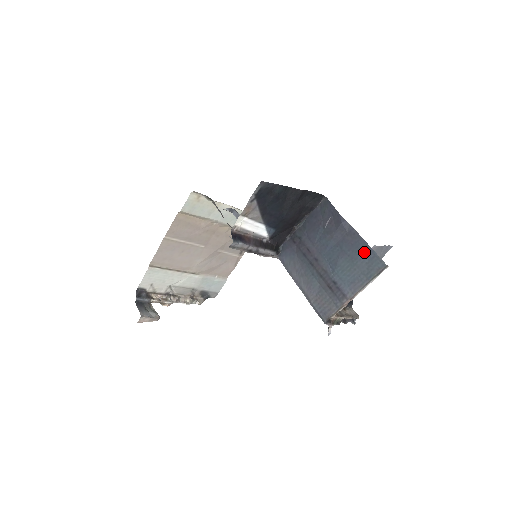
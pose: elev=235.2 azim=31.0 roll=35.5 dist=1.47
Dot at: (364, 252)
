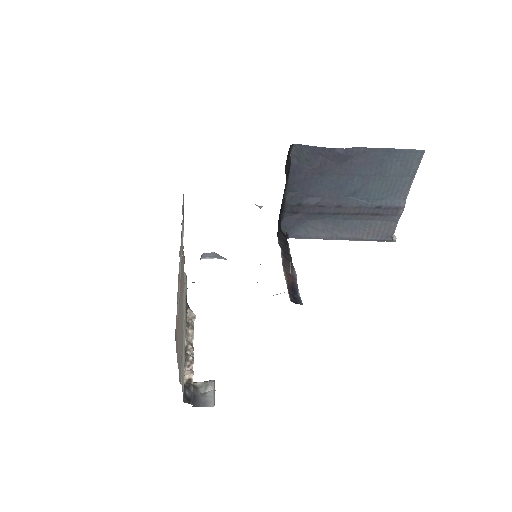
Dot at: (390, 159)
